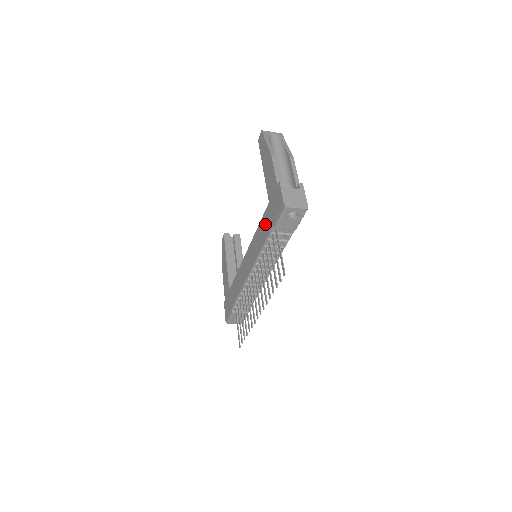
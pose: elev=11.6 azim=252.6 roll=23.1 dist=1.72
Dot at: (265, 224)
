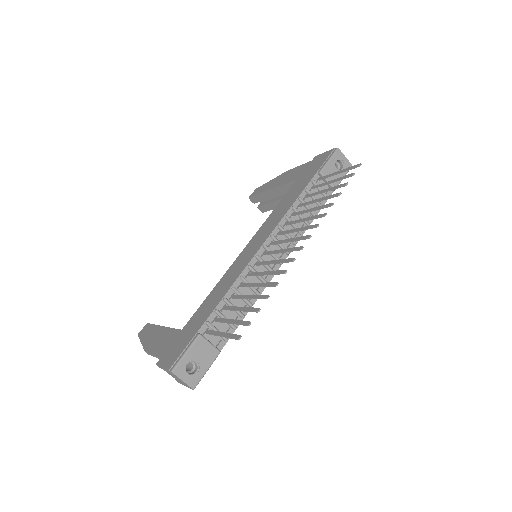
Dot at: (295, 189)
